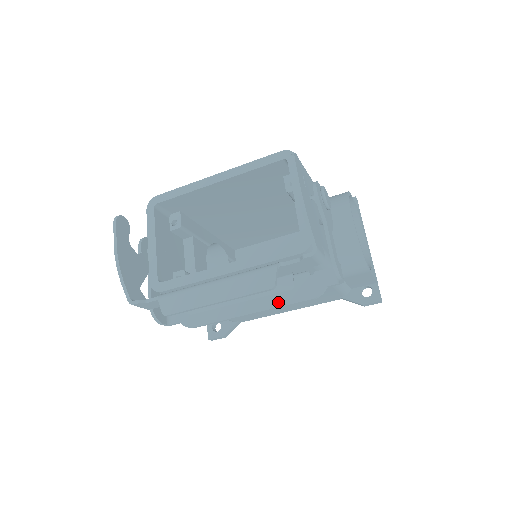
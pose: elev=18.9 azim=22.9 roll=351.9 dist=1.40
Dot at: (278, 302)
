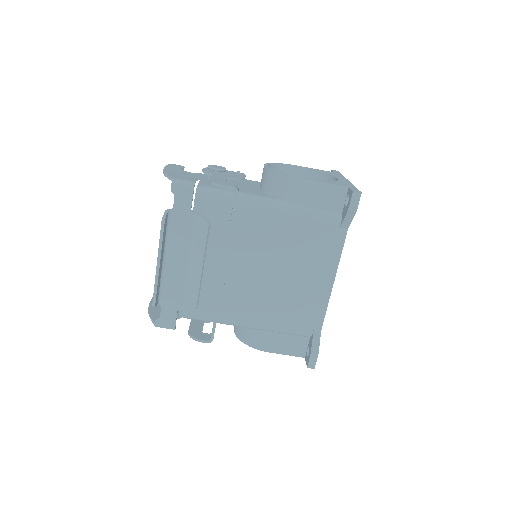
Dot at: (226, 247)
